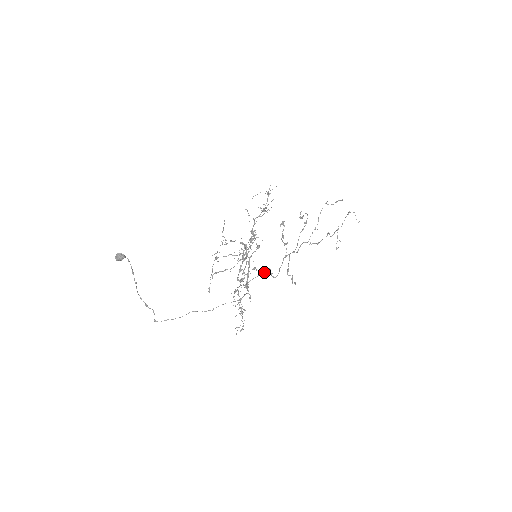
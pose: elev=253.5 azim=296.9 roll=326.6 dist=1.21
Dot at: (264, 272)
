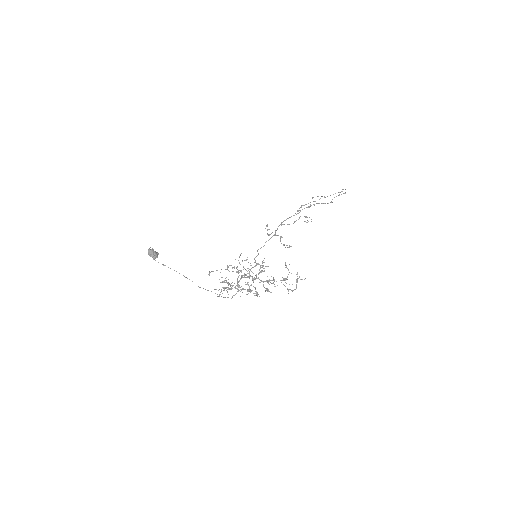
Dot at: (254, 258)
